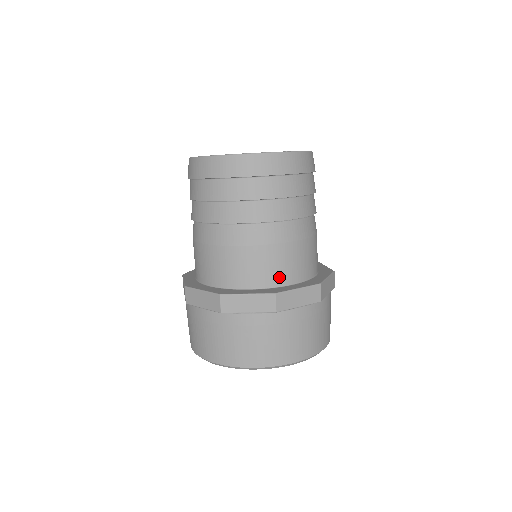
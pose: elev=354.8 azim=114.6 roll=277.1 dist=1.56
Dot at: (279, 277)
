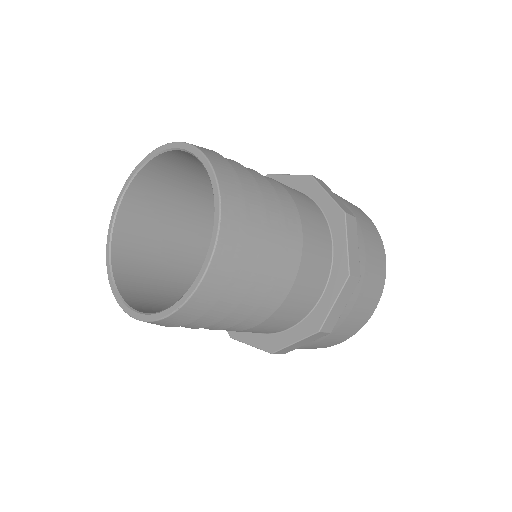
Dot at: (272, 331)
